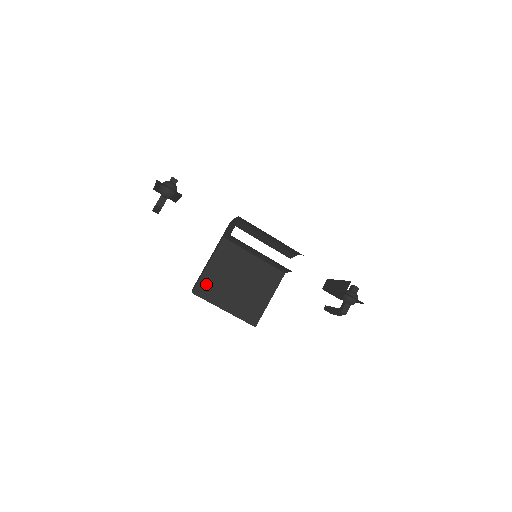
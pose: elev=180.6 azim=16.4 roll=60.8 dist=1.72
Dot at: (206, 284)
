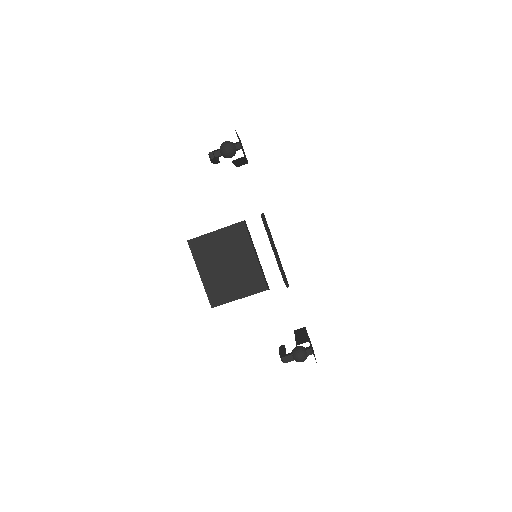
Dot at: (203, 244)
